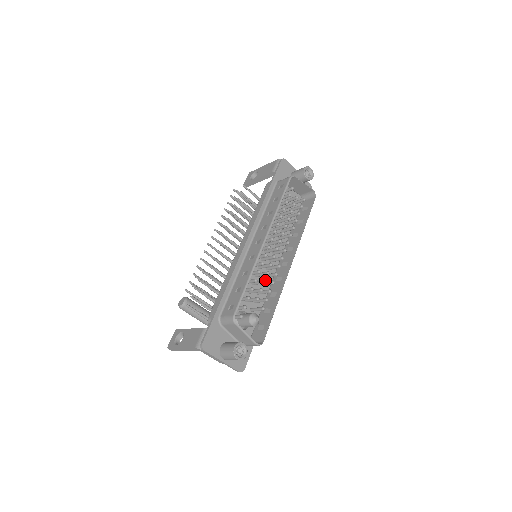
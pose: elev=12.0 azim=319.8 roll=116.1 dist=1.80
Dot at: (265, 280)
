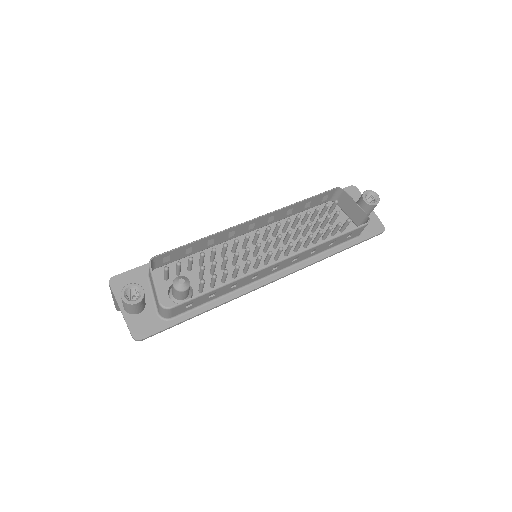
Dot at: (226, 256)
